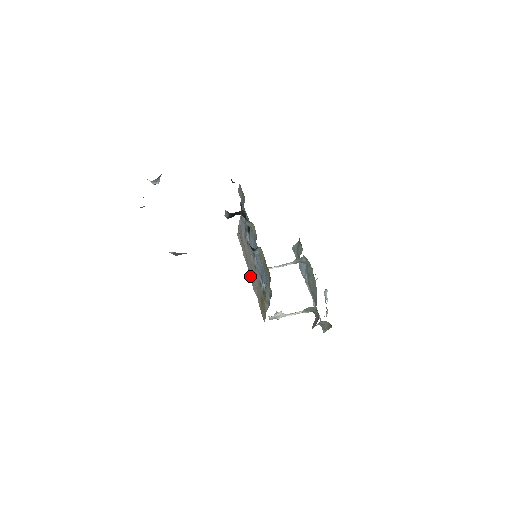
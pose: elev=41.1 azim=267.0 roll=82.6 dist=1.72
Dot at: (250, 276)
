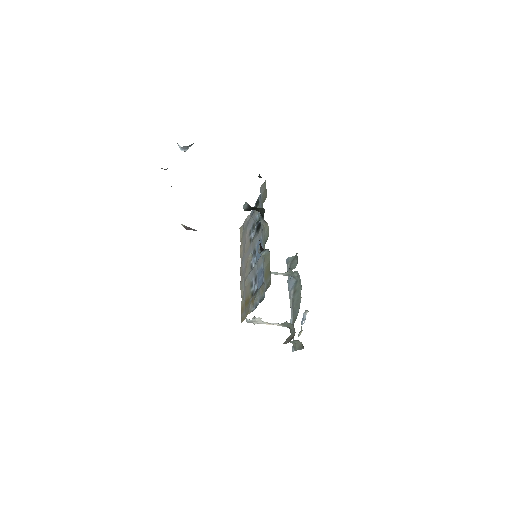
Dot at: (241, 273)
